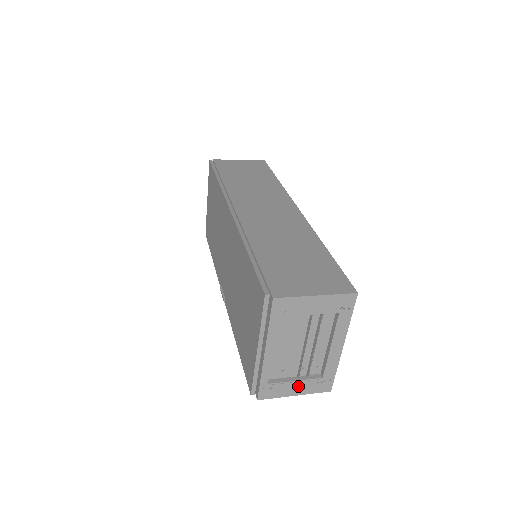
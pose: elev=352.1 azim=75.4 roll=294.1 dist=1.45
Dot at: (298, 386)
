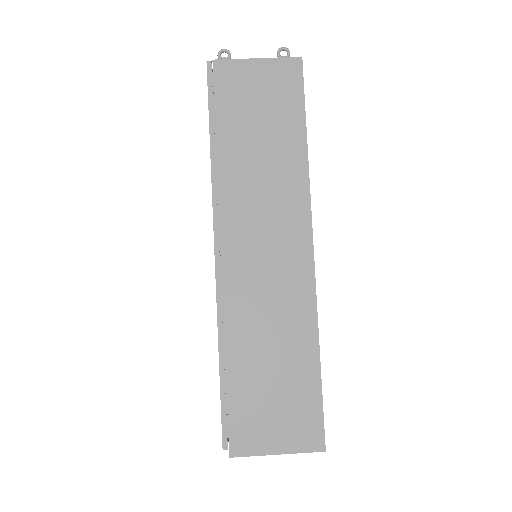
Dot at: occluded
